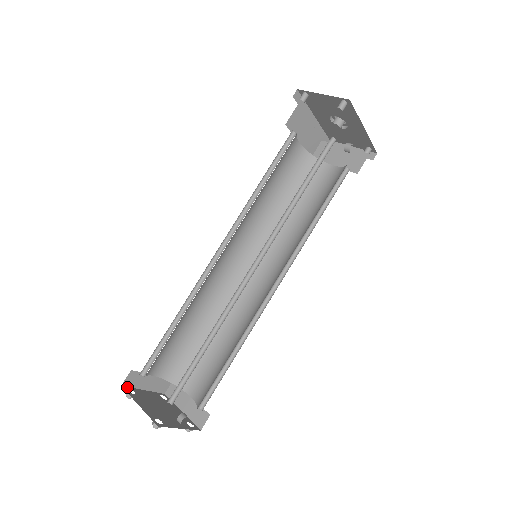
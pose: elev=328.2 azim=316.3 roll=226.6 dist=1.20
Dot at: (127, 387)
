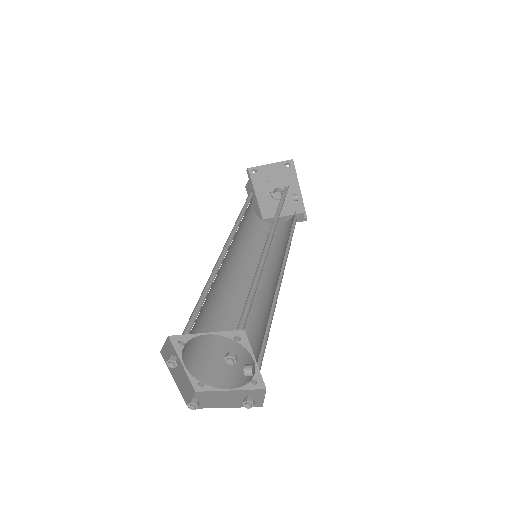
Dot at: (164, 359)
